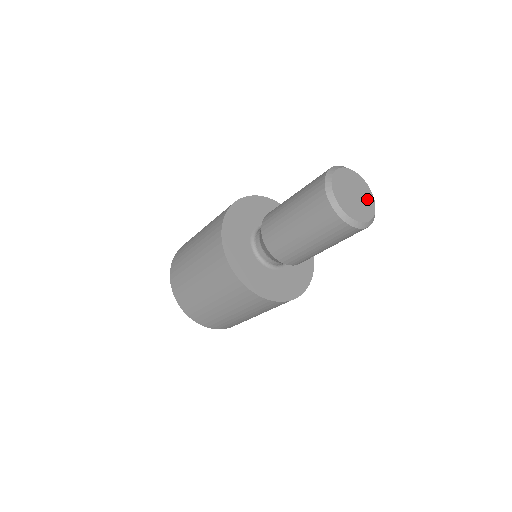
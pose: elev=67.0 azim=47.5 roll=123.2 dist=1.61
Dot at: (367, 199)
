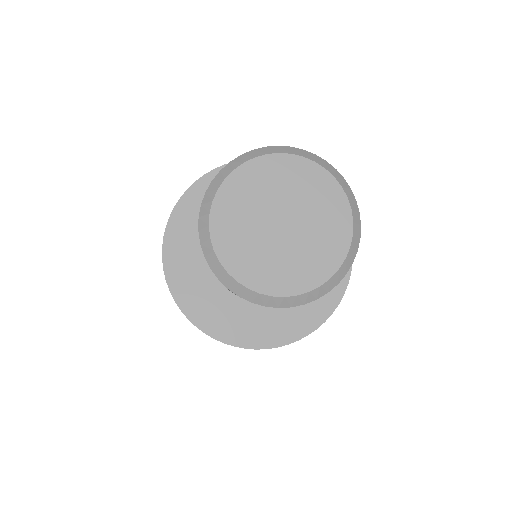
Dot at: (322, 207)
